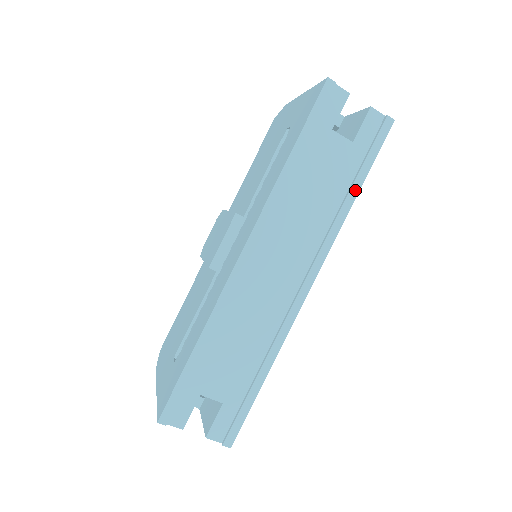
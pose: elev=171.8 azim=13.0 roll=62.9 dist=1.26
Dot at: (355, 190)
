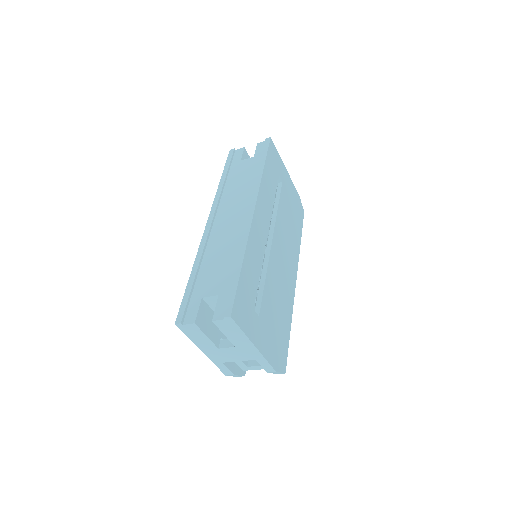
Dot at: (262, 166)
